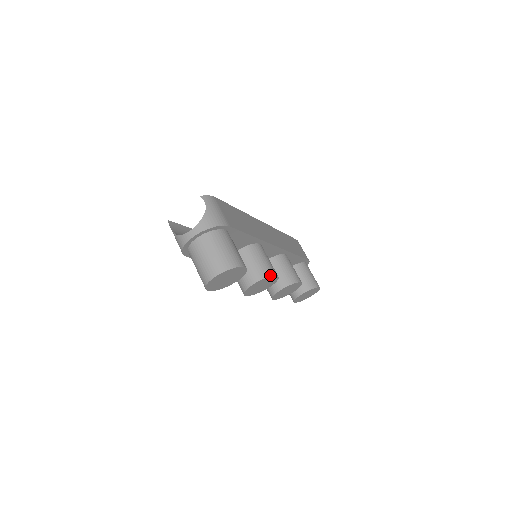
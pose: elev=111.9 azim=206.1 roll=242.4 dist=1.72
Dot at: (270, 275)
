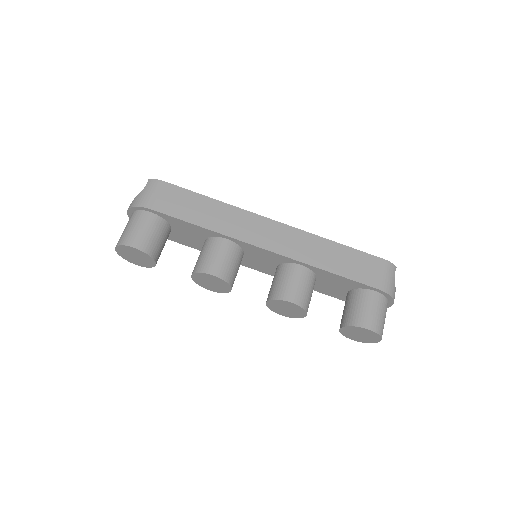
Dot at: (202, 271)
